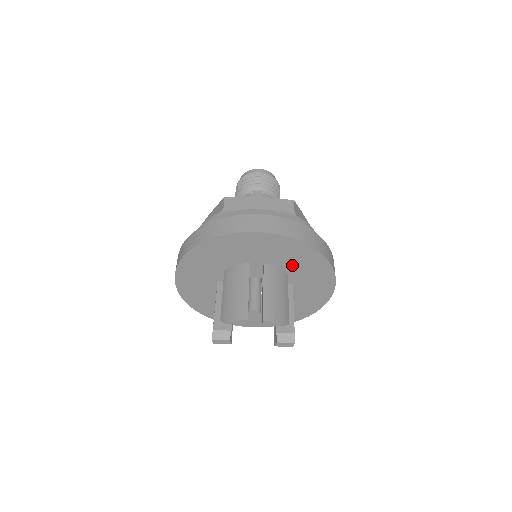
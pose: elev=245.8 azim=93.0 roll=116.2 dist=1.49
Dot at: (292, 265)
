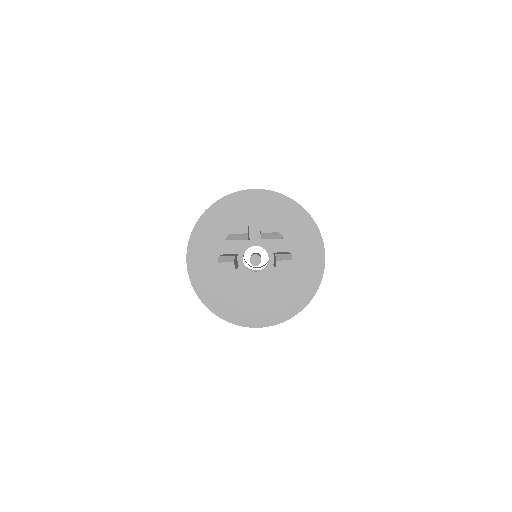
Dot at: (284, 226)
